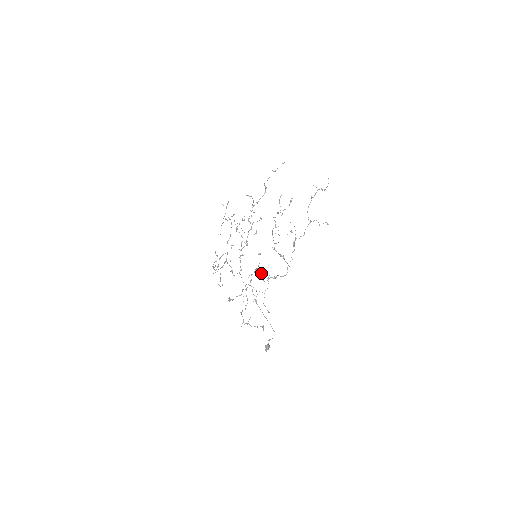
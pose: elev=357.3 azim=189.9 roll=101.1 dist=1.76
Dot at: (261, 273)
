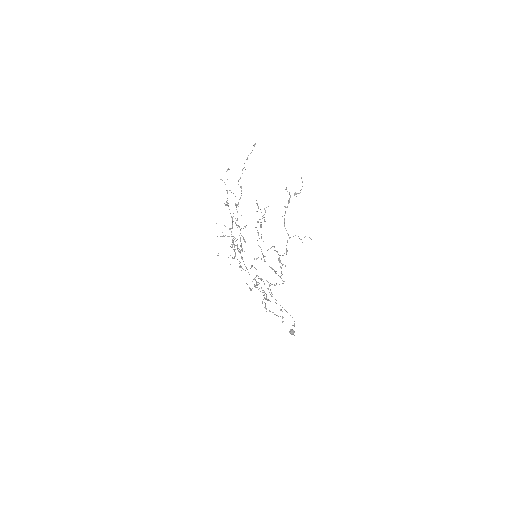
Dot at: (262, 279)
